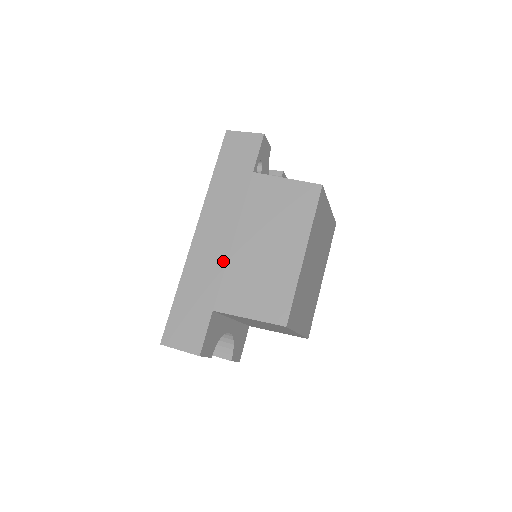
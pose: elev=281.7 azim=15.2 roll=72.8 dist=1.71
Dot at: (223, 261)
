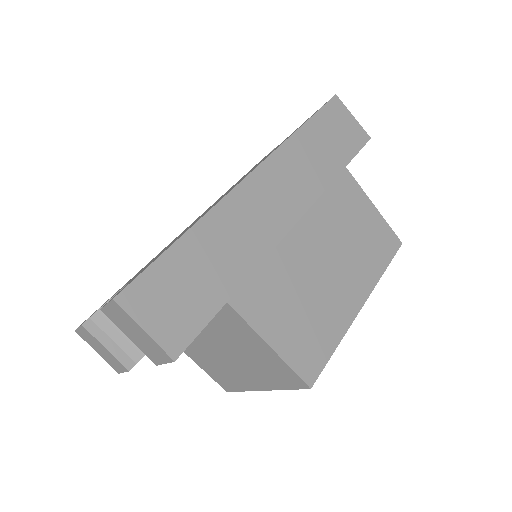
Dot at: (271, 242)
